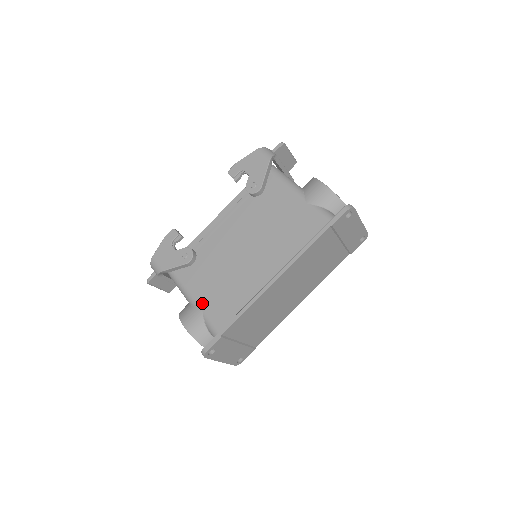
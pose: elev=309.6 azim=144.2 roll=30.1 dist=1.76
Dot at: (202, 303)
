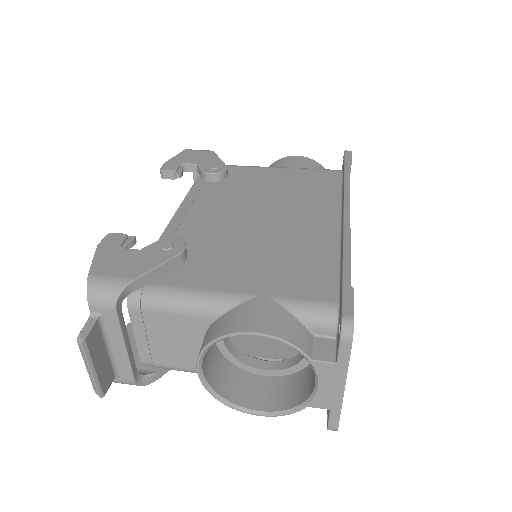
Dot at: (256, 289)
